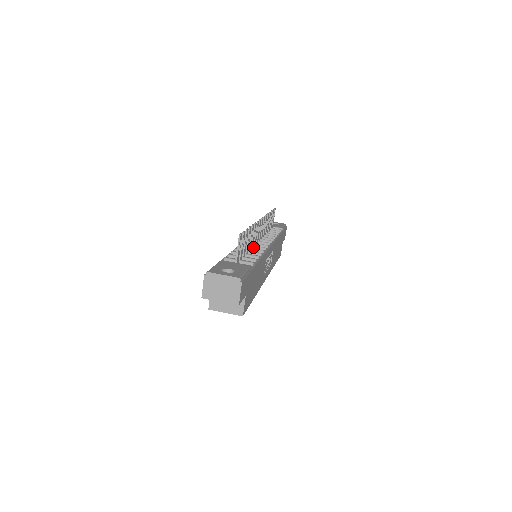
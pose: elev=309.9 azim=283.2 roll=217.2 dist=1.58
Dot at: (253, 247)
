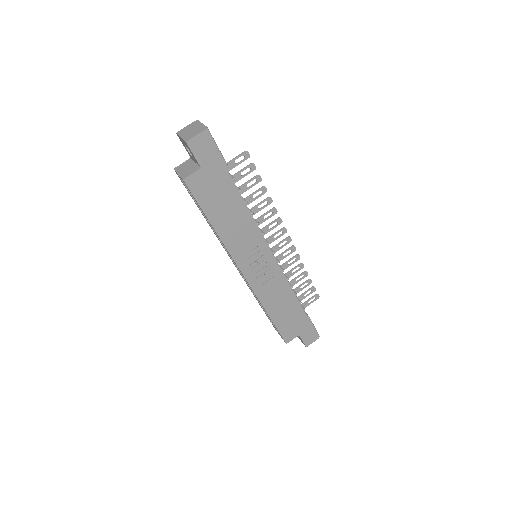
Dot at: occluded
